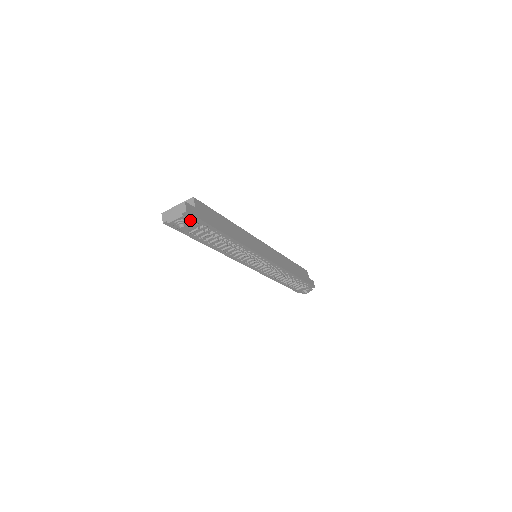
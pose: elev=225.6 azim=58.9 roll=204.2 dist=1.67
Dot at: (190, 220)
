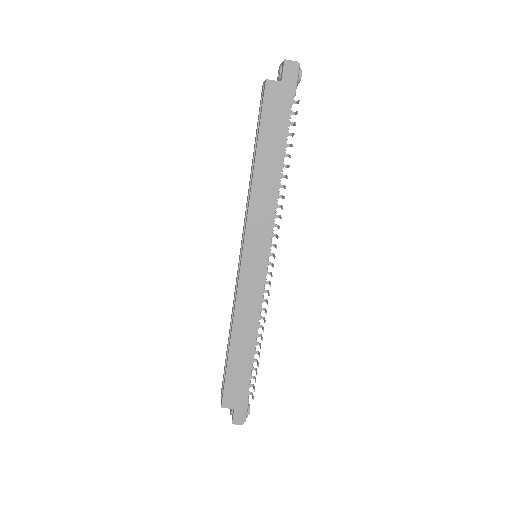
Dot at: (247, 411)
